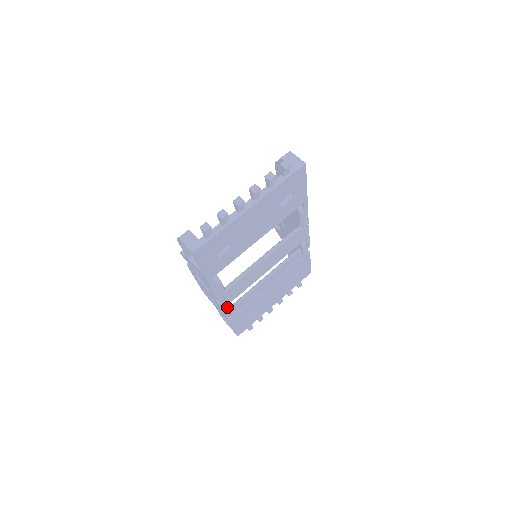
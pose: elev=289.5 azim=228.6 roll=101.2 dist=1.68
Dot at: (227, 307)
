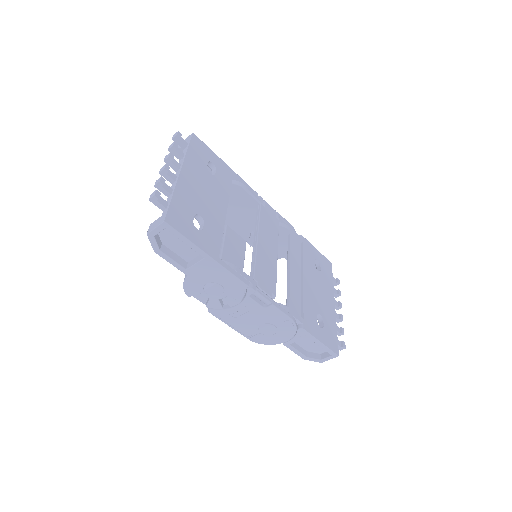
Dot at: (278, 305)
